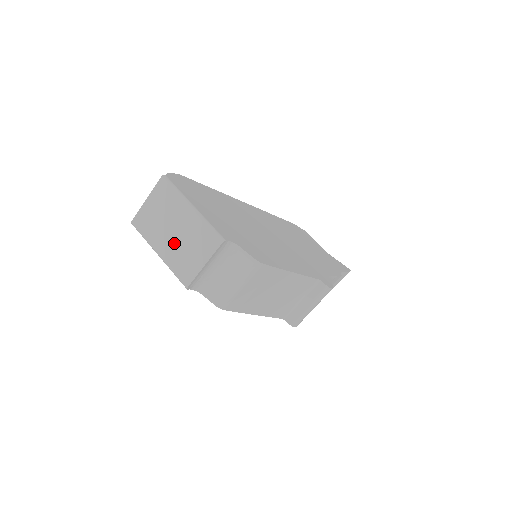
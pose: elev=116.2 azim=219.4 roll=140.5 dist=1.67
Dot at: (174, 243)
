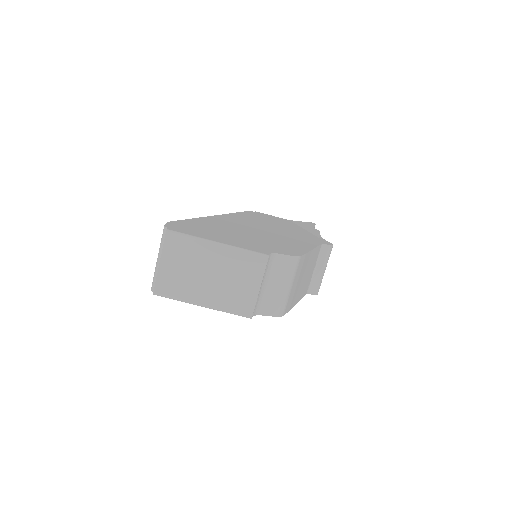
Dot at: (216, 286)
